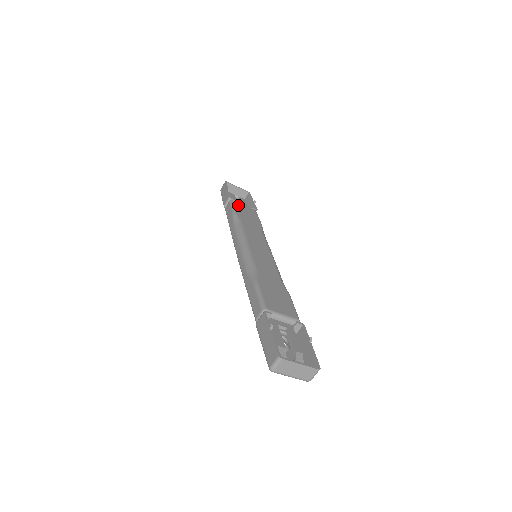
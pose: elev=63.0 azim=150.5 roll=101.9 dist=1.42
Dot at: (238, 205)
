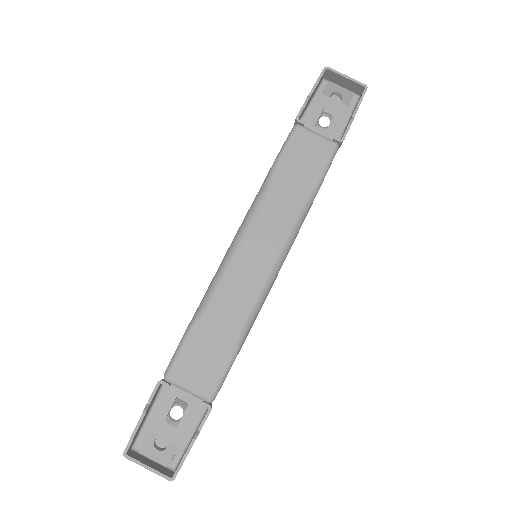
Dot at: (300, 138)
